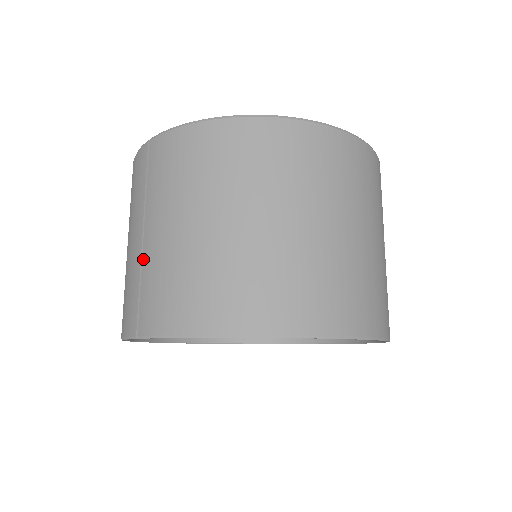
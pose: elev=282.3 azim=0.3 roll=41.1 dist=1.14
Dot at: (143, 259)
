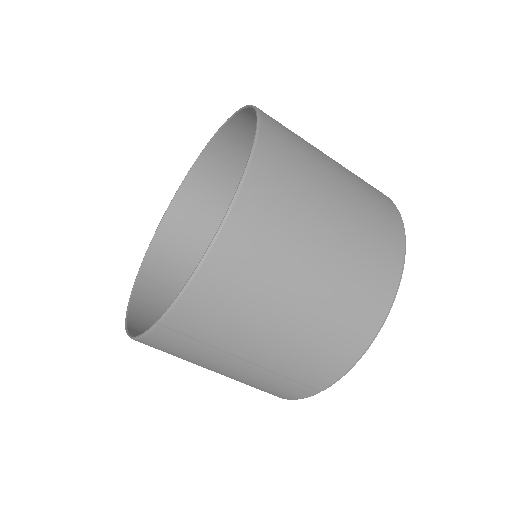
Dot at: (268, 368)
